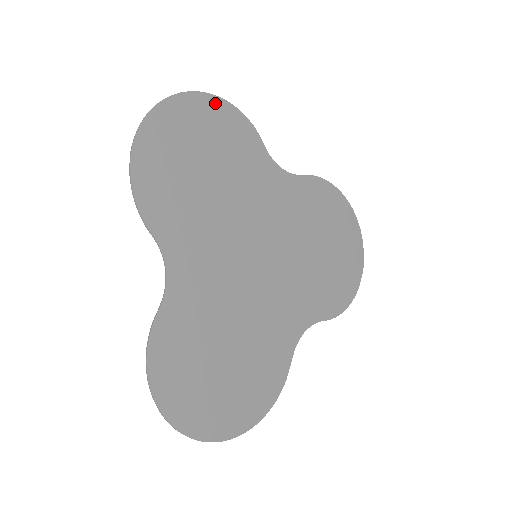
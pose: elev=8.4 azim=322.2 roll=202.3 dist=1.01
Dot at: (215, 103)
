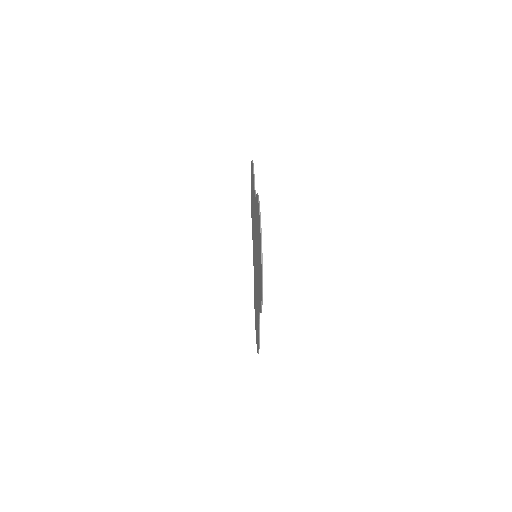
Dot at: occluded
